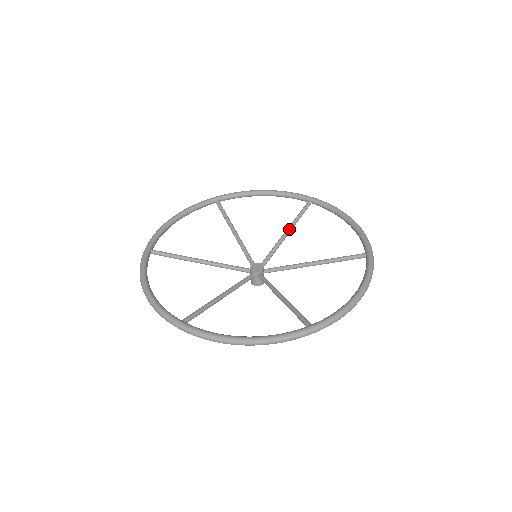
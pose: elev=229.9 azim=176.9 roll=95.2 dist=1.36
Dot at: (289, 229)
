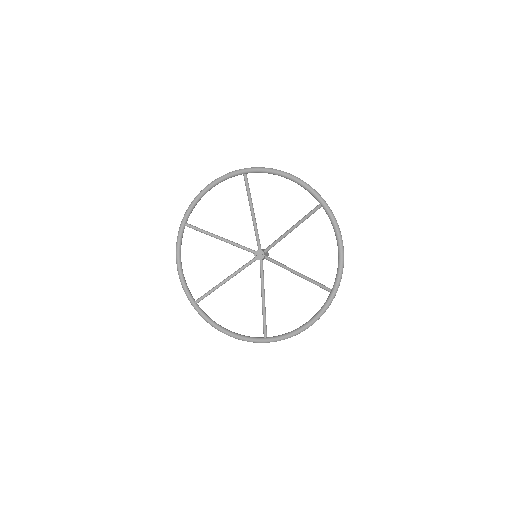
Dot at: (252, 210)
